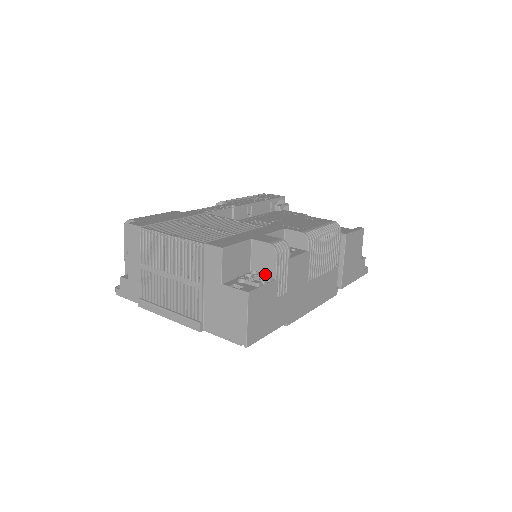
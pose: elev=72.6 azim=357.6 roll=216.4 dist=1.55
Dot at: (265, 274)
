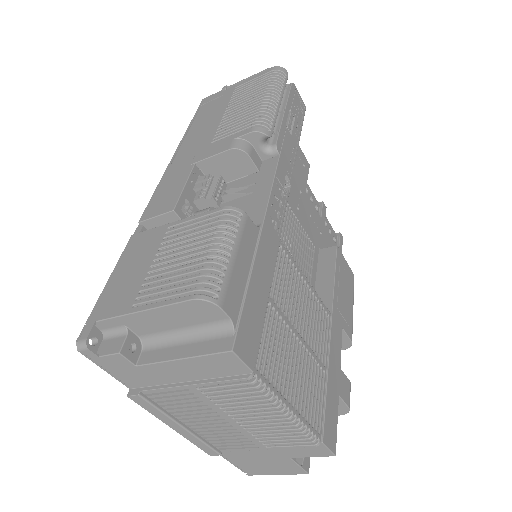
Dot at: occluded
